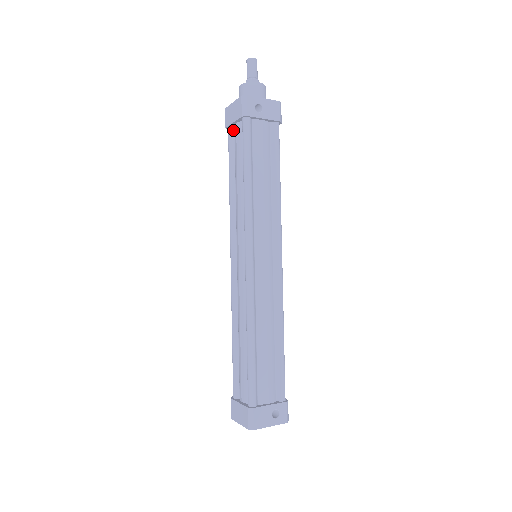
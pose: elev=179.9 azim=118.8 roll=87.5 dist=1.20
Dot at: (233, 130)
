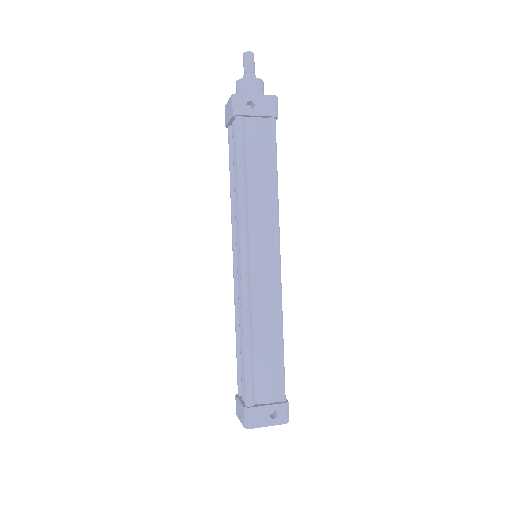
Dot at: occluded
